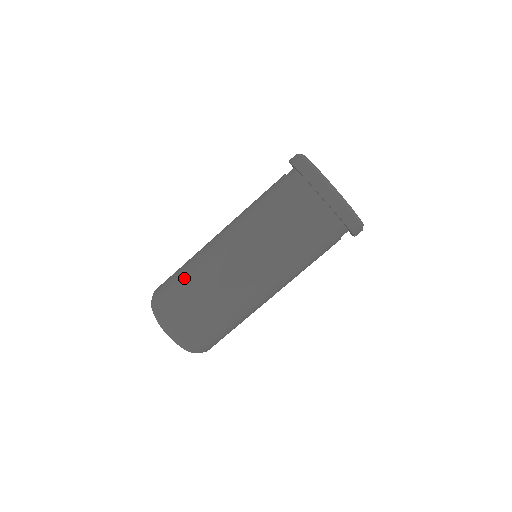
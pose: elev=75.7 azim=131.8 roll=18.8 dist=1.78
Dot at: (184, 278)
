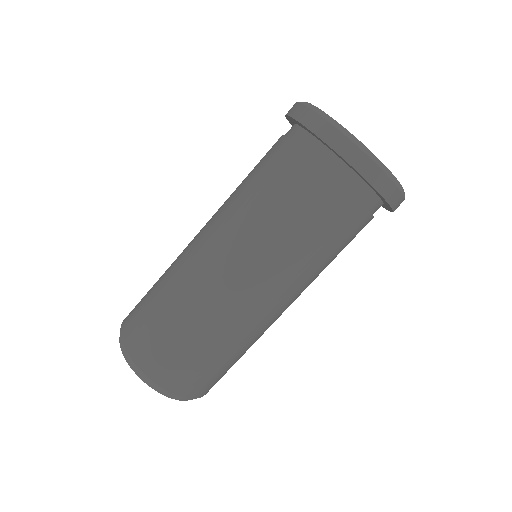
Dot at: (192, 341)
